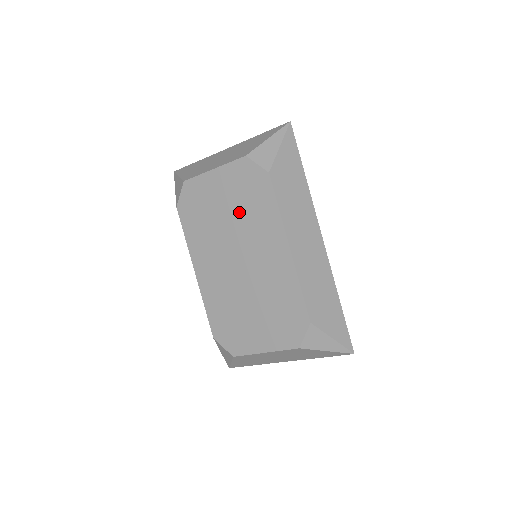
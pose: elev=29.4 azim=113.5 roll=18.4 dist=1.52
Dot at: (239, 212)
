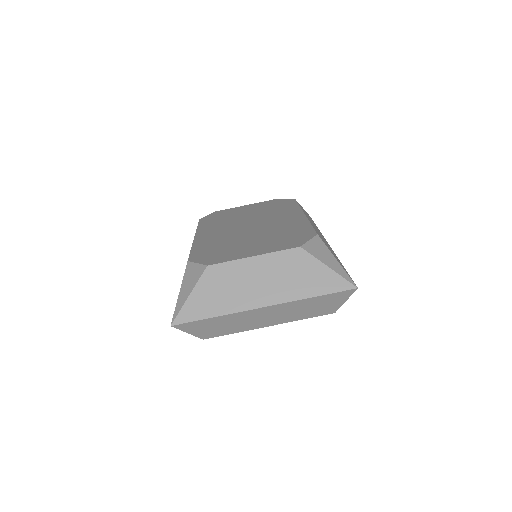
Dot at: (261, 212)
